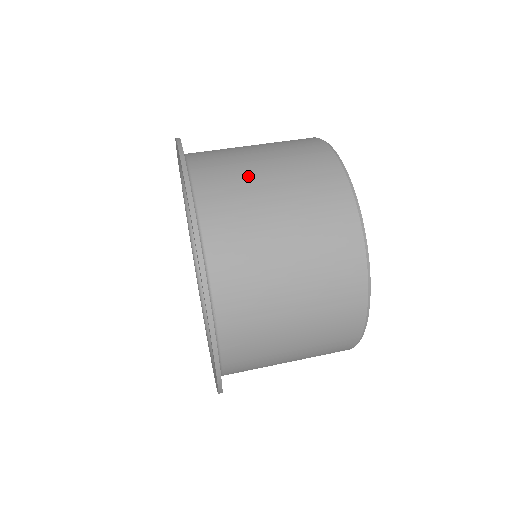
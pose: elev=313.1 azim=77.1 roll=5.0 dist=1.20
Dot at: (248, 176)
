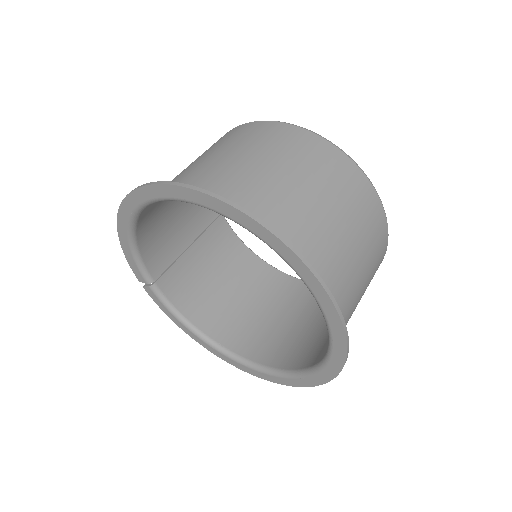
Dot at: (204, 165)
